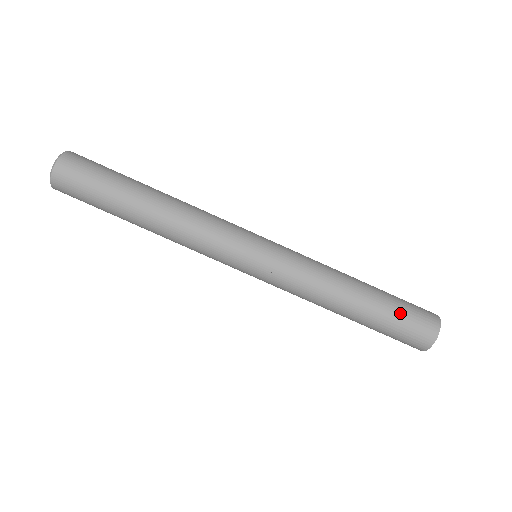
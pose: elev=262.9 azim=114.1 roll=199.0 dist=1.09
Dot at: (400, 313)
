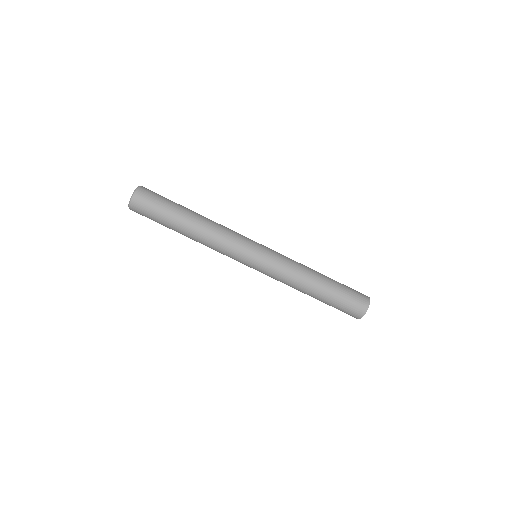
Dot at: (346, 287)
